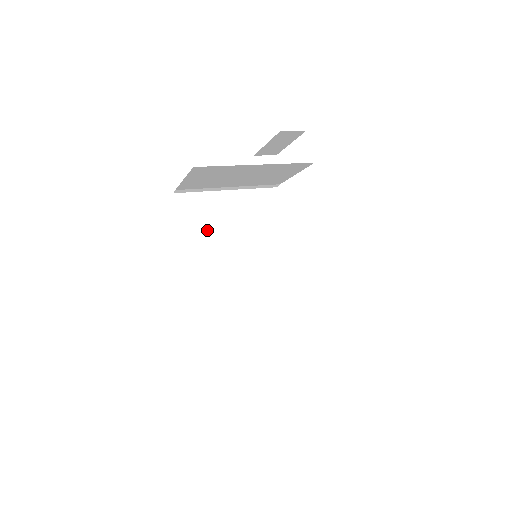
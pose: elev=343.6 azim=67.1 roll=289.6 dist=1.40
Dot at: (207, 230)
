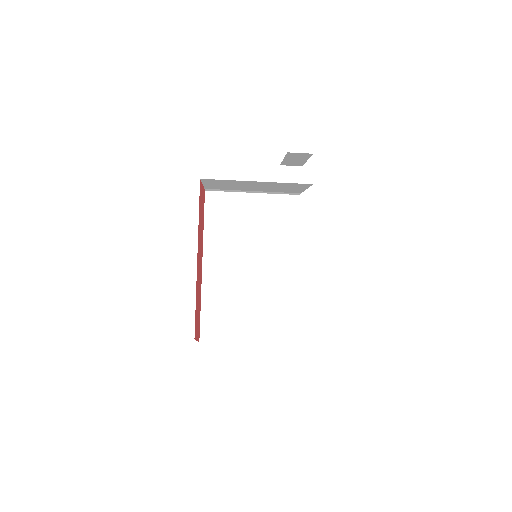
Dot at: (228, 225)
